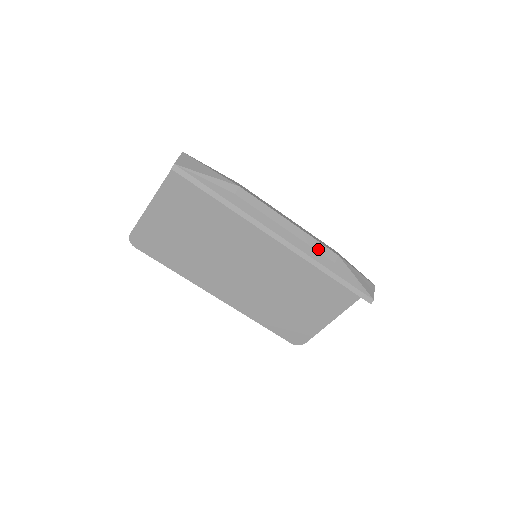
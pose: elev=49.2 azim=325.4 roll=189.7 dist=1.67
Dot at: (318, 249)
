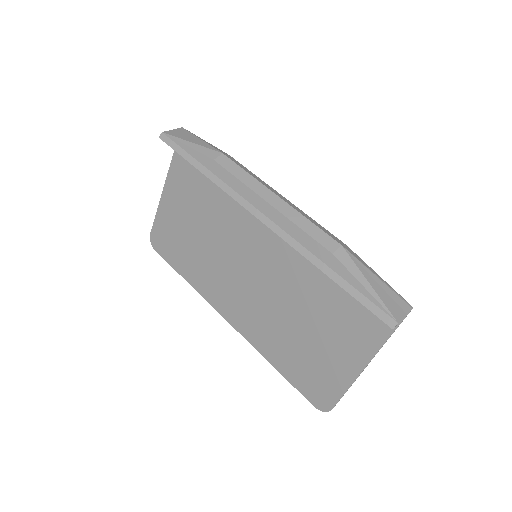
Dot at: (310, 232)
